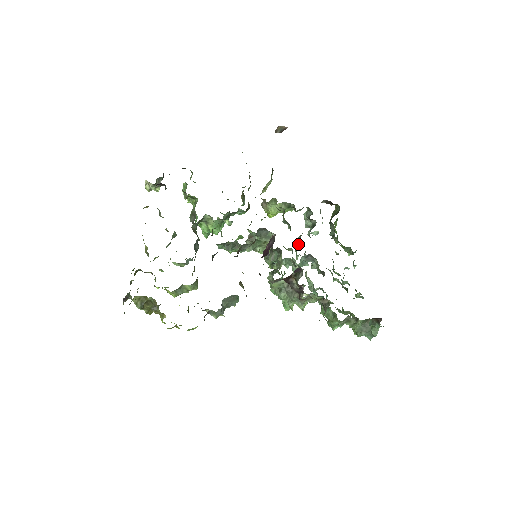
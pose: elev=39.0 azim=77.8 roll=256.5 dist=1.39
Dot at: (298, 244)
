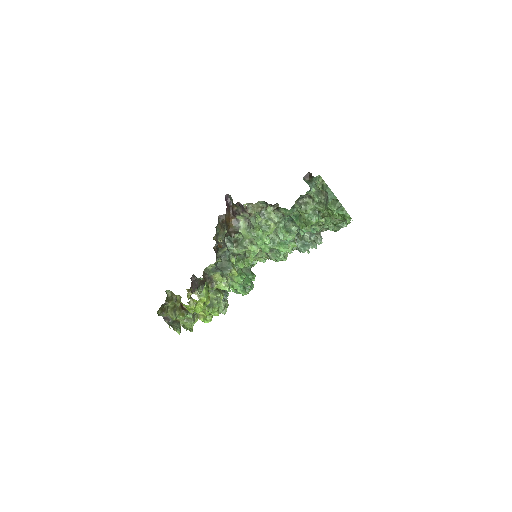
Dot at: occluded
